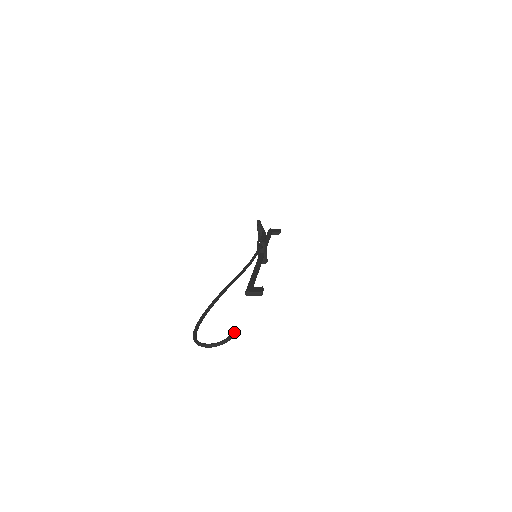
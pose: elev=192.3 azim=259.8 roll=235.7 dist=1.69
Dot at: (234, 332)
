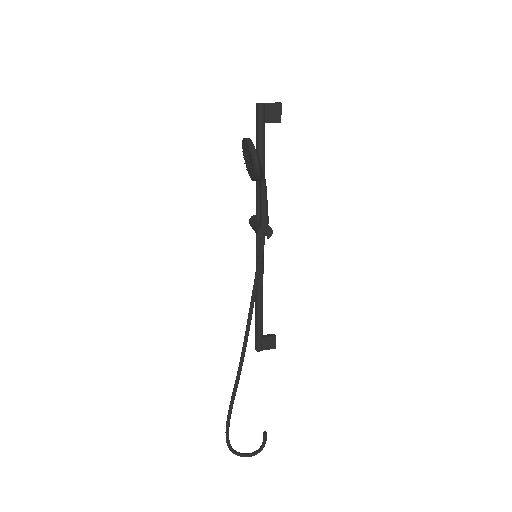
Dot at: (266, 440)
